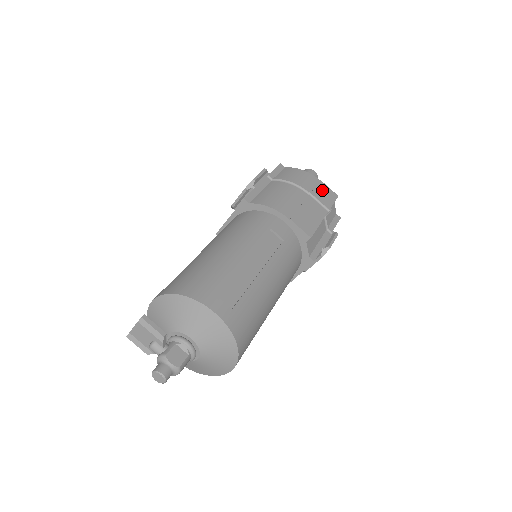
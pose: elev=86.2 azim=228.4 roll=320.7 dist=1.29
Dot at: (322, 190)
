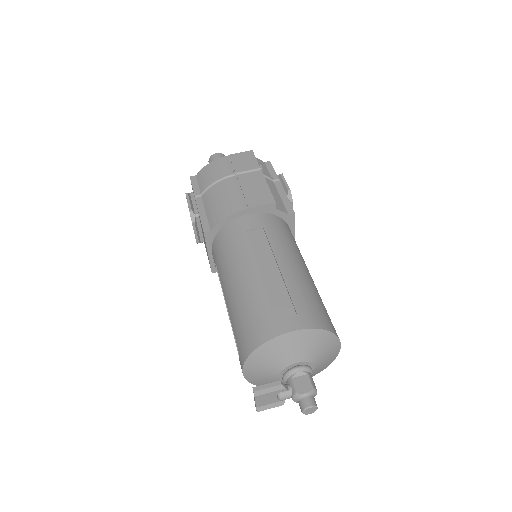
Dot at: (238, 160)
